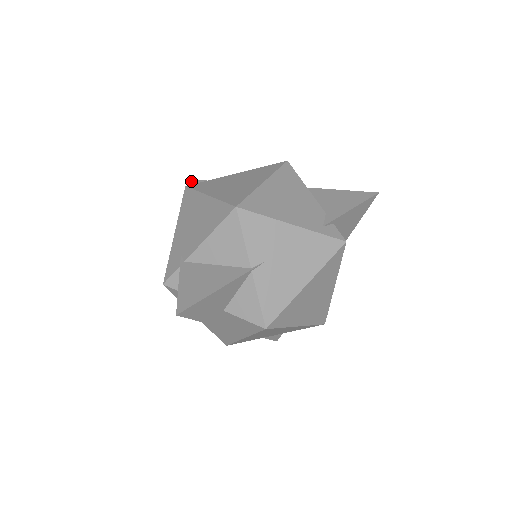
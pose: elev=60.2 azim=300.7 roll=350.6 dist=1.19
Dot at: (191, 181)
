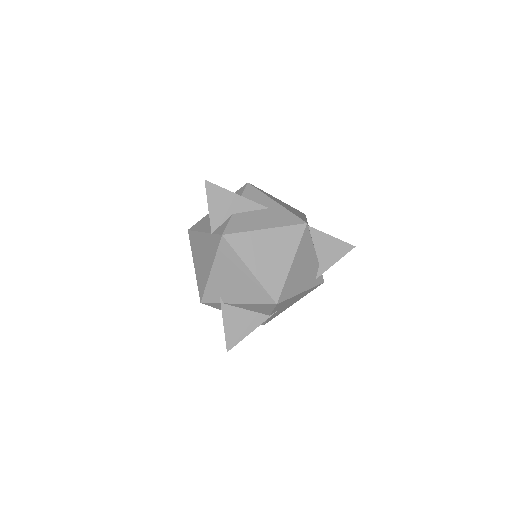
Dot at: (210, 186)
